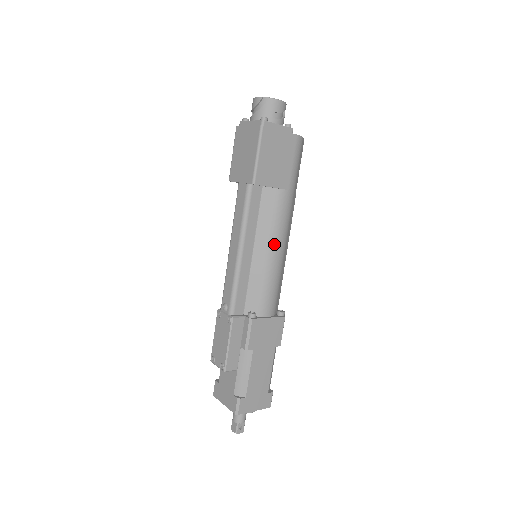
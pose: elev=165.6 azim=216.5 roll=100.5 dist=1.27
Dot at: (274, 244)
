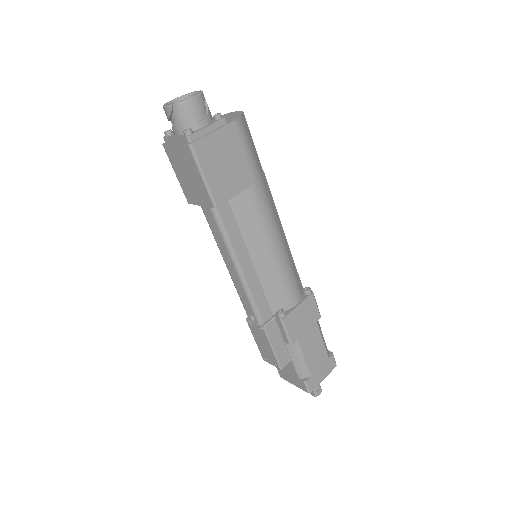
Dot at: (268, 242)
